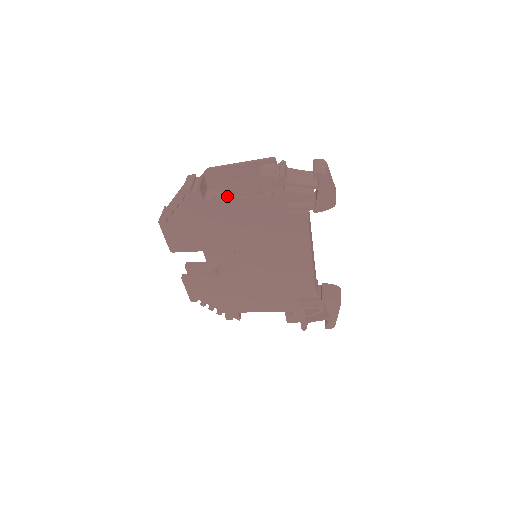
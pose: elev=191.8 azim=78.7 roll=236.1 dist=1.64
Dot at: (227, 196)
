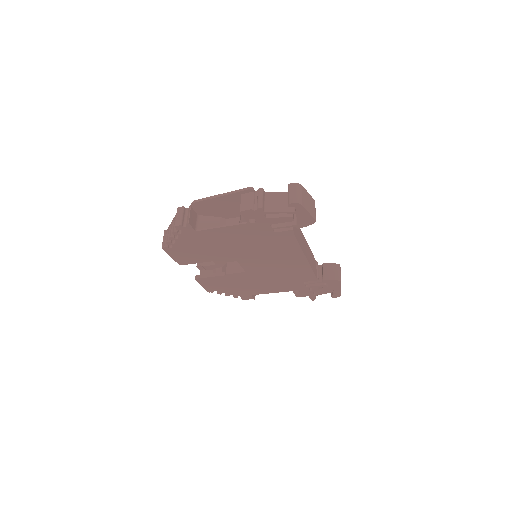
Dot at: (217, 220)
